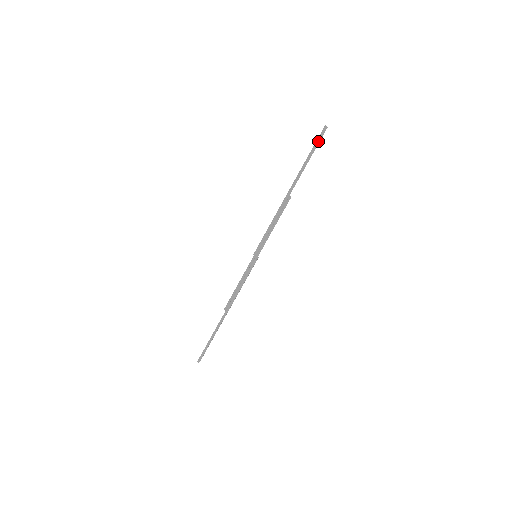
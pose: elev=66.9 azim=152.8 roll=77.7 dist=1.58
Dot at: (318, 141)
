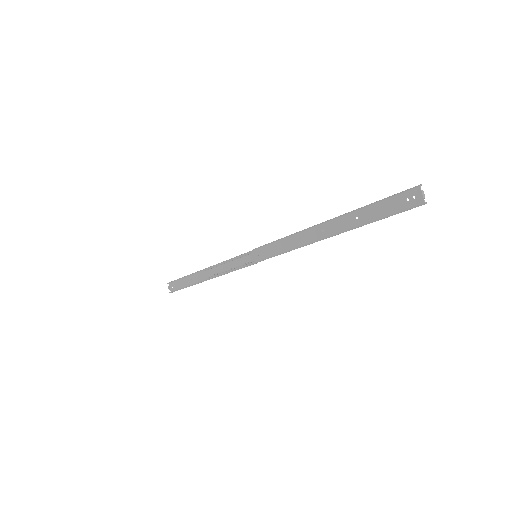
Dot at: occluded
